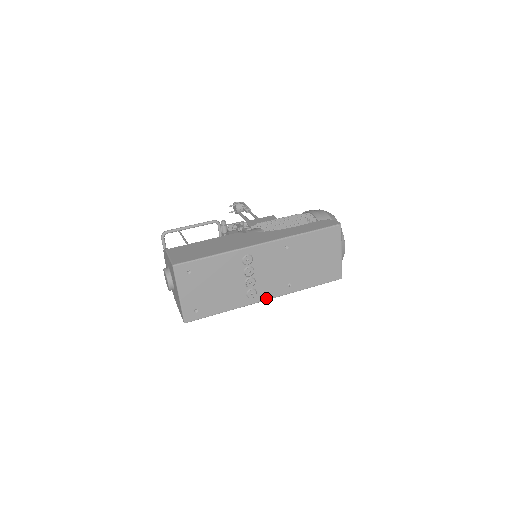
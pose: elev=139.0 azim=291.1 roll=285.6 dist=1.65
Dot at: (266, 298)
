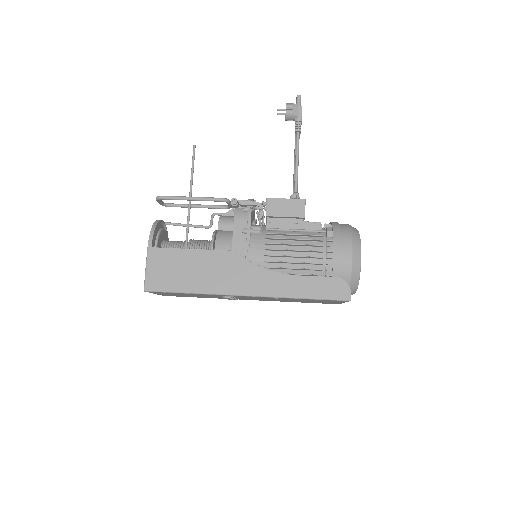
Dot at: occluded
